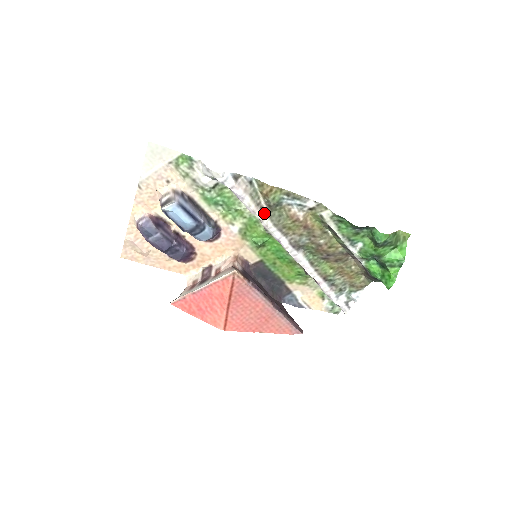
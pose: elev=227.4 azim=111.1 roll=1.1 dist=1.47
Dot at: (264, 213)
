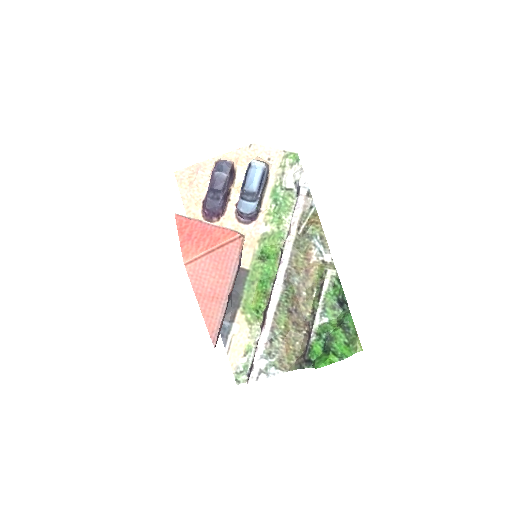
Dot at: (297, 232)
